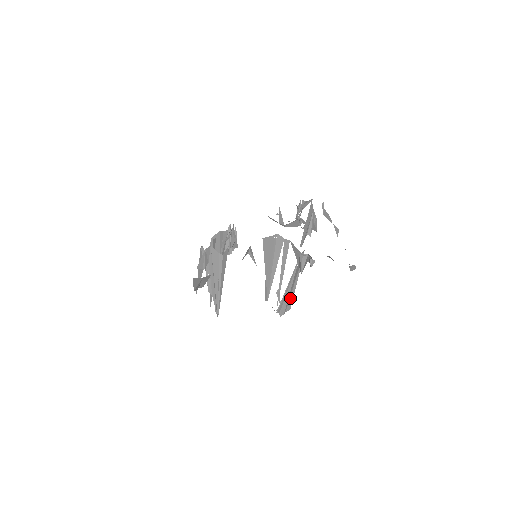
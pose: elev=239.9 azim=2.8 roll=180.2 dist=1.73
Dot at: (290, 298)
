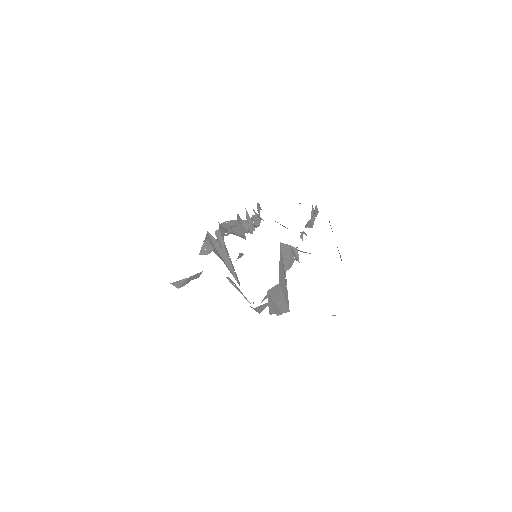
Dot at: (283, 306)
